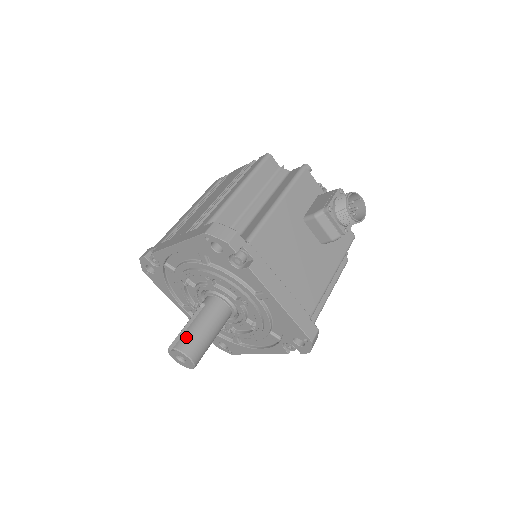
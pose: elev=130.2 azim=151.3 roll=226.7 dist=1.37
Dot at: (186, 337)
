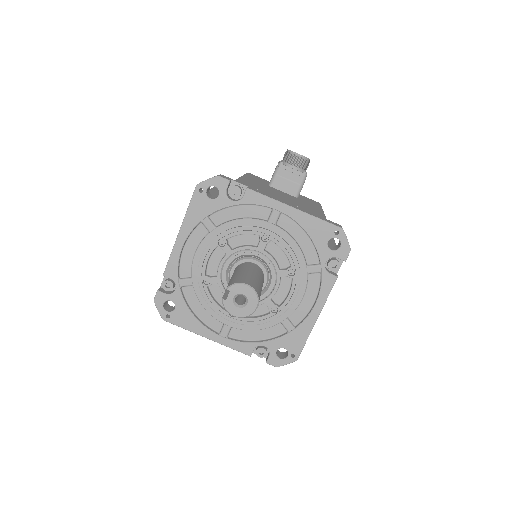
Dot at: (232, 280)
